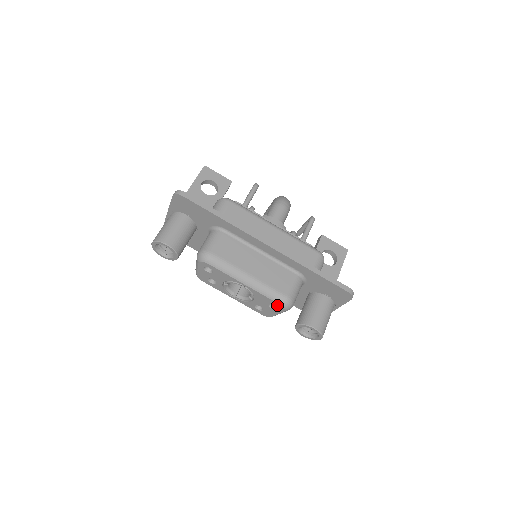
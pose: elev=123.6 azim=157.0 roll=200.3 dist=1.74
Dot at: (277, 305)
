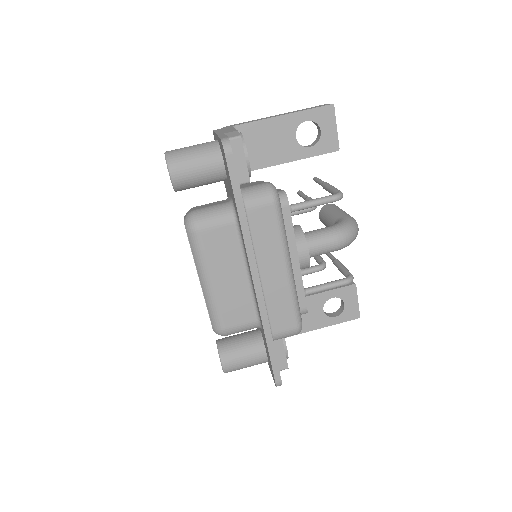
Dot at: (211, 322)
